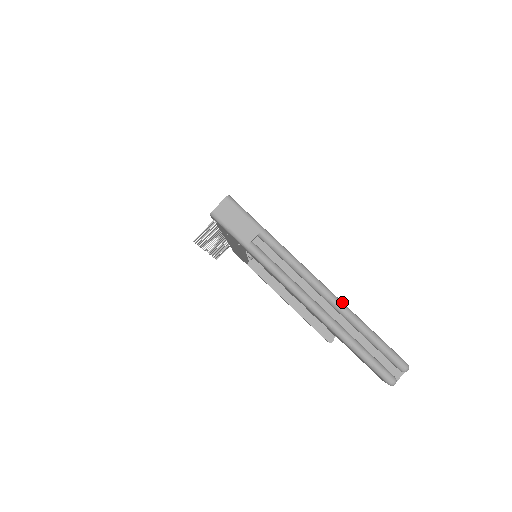
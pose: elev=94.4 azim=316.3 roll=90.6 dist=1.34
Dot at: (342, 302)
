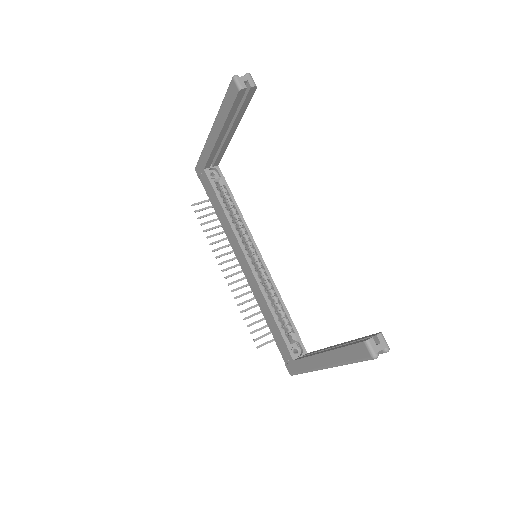
Dot at: occluded
